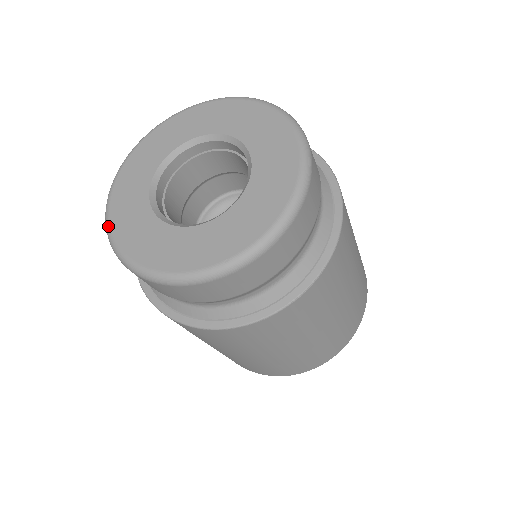
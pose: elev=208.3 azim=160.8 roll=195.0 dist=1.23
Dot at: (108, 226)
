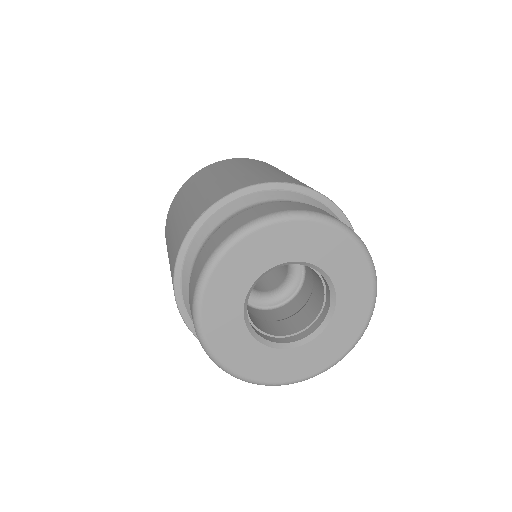
Dot at: (219, 258)
